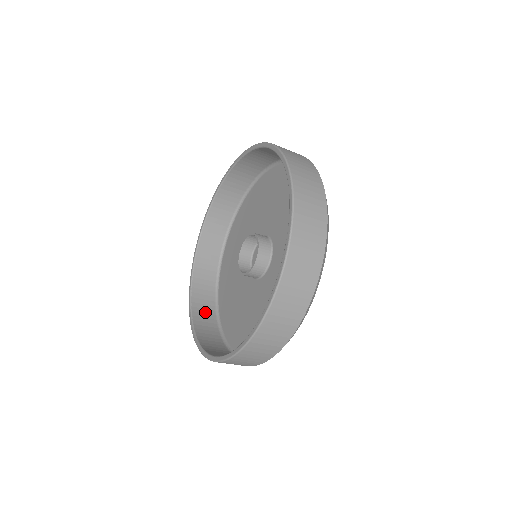
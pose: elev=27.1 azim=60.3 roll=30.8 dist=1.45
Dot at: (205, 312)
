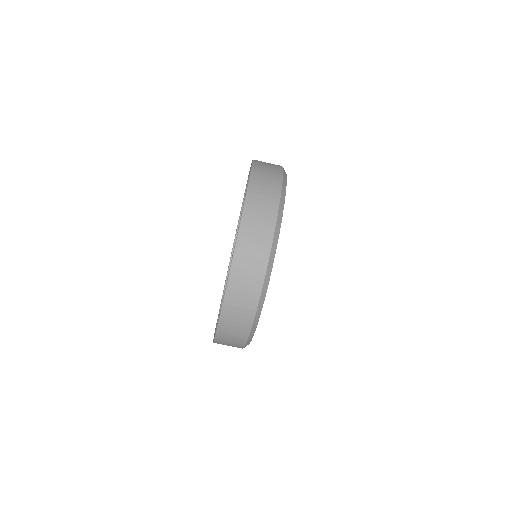
Dot at: occluded
